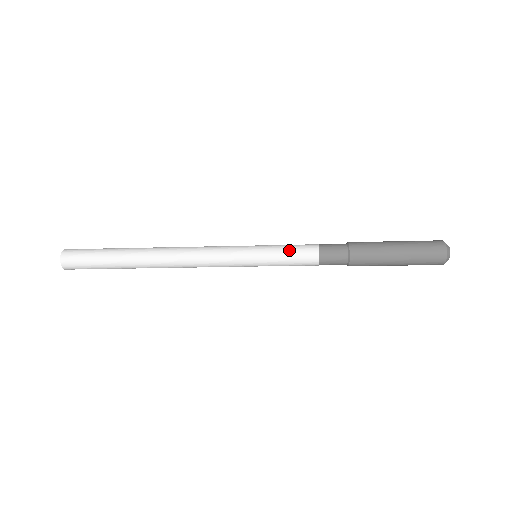
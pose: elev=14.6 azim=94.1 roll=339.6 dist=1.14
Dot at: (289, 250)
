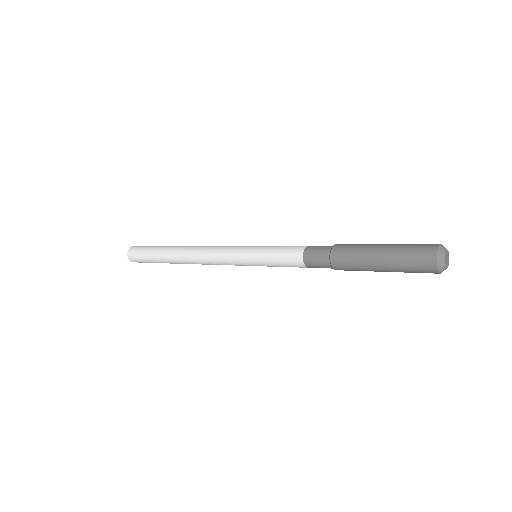
Dot at: (277, 259)
